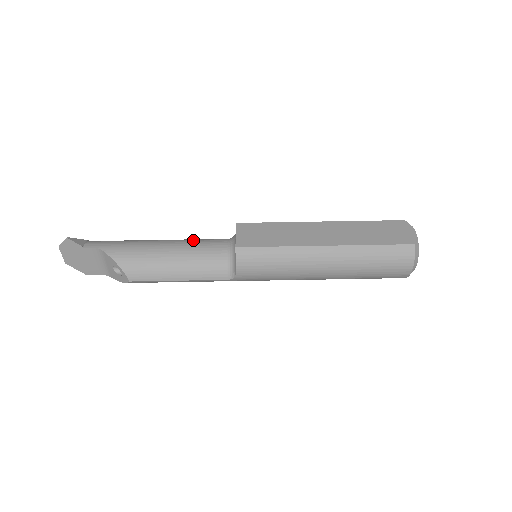
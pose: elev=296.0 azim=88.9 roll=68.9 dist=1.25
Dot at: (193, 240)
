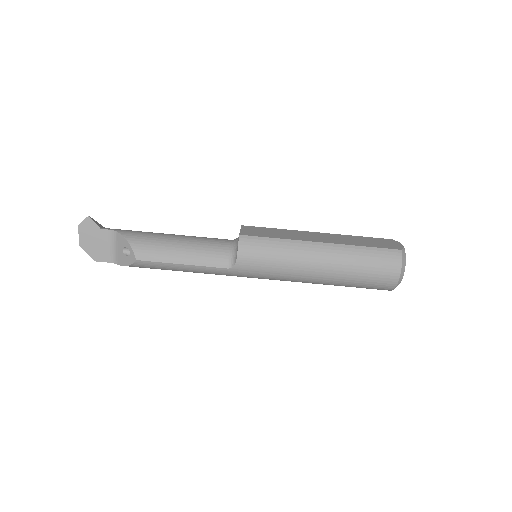
Dot at: occluded
